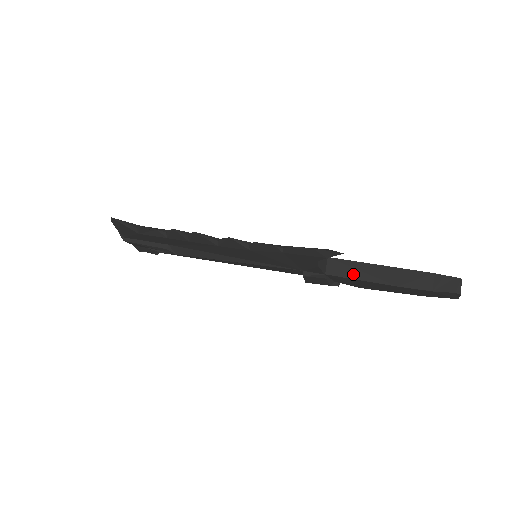
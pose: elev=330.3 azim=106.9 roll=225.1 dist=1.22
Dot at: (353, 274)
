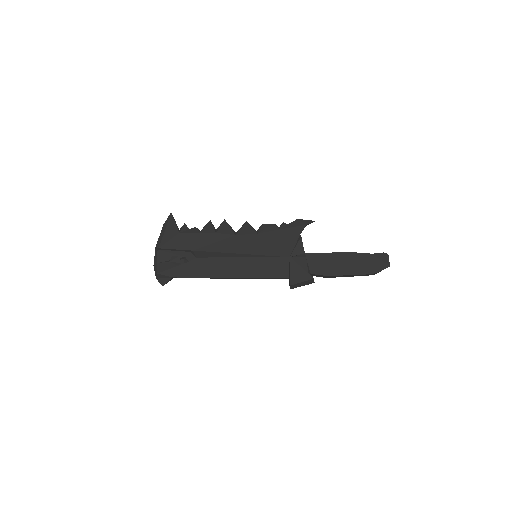
Dot at: (322, 253)
